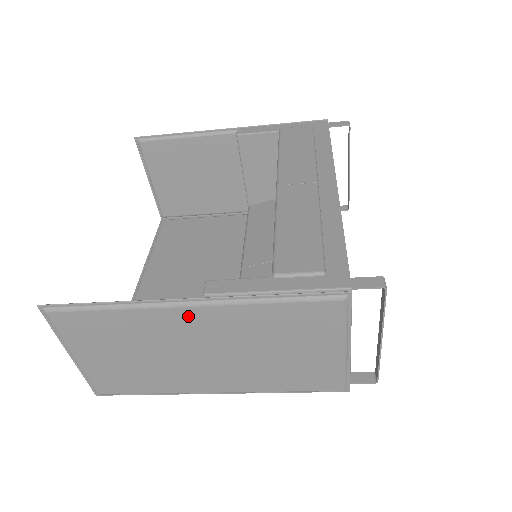
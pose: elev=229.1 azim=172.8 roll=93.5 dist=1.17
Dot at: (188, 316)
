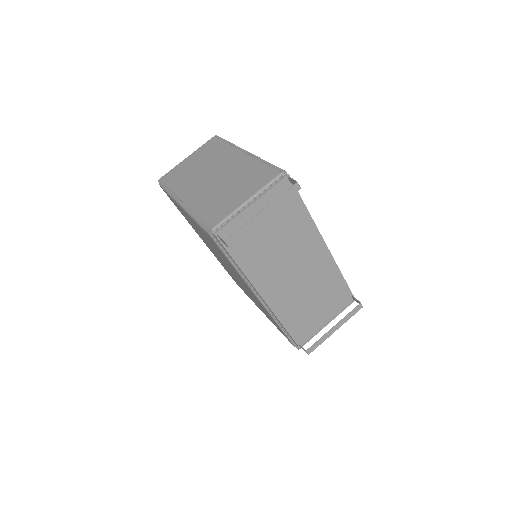
Dot at: (237, 156)
